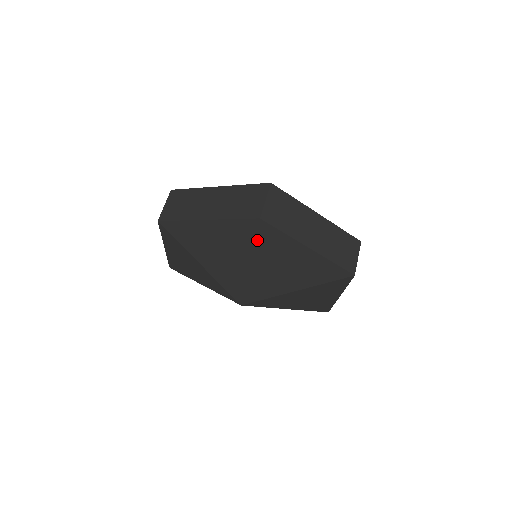
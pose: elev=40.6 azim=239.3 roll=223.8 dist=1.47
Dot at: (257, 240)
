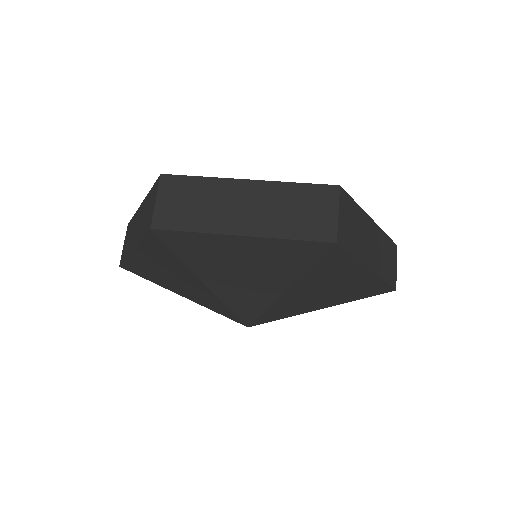
Dot at: (315, 265)
